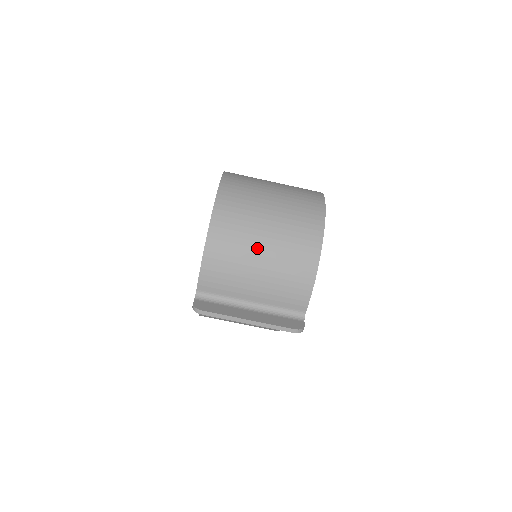
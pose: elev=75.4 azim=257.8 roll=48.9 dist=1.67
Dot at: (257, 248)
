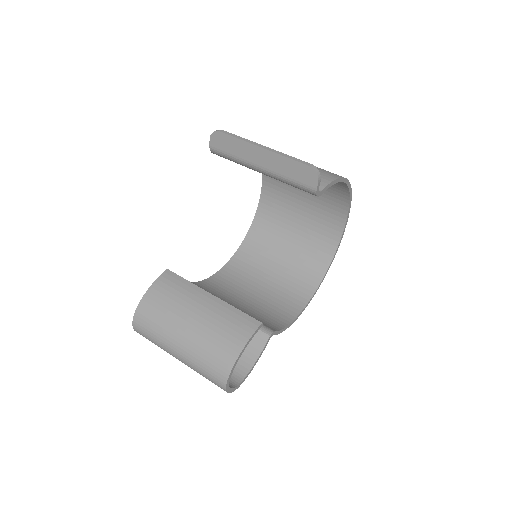
Dot at: occluded
